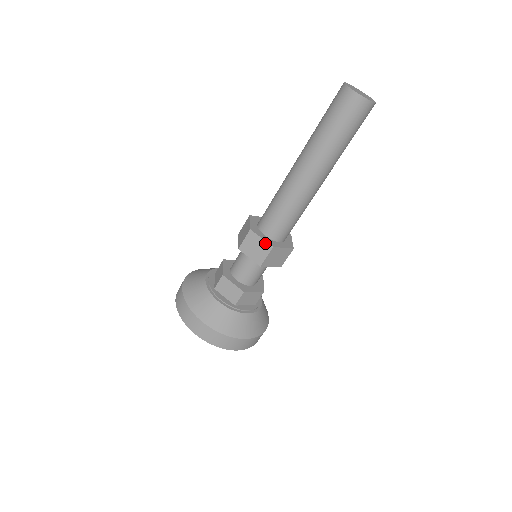
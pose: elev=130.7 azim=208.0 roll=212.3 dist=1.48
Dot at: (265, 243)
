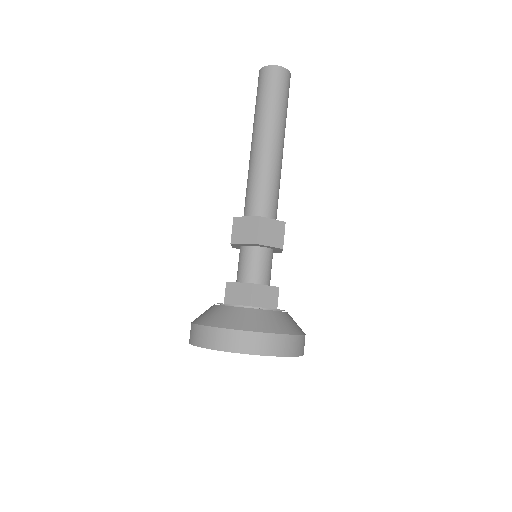
Dot at: occluded
